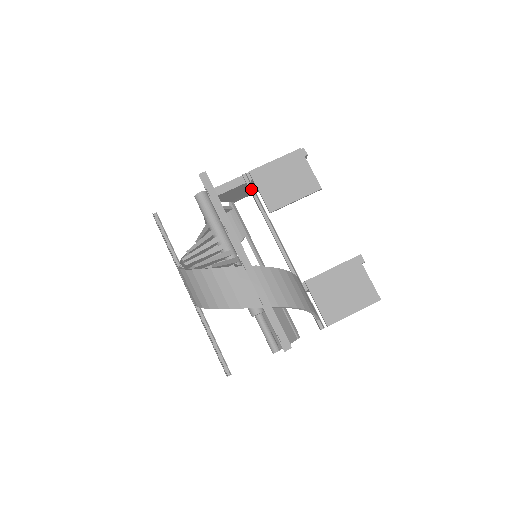
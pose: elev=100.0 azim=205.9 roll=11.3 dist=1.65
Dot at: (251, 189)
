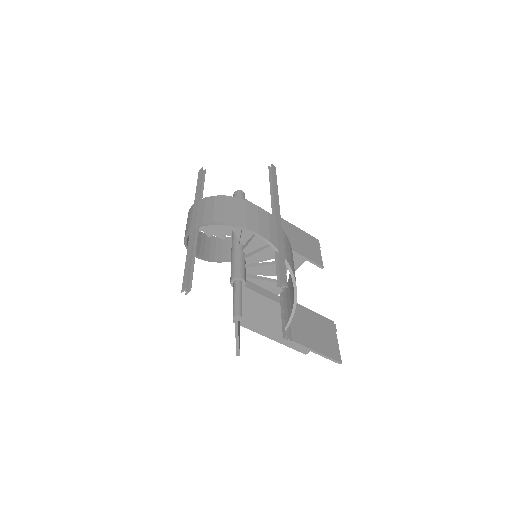
Dot at: occluded
